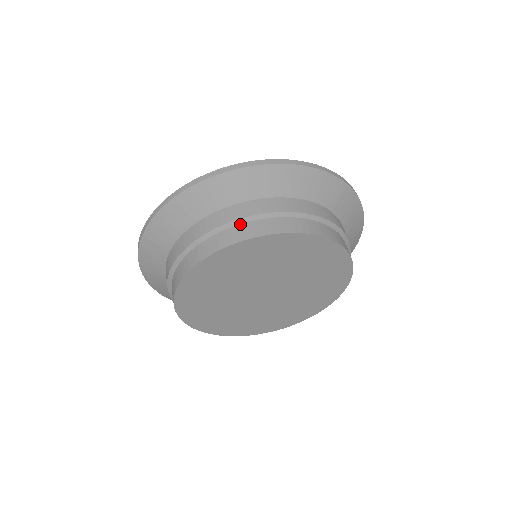
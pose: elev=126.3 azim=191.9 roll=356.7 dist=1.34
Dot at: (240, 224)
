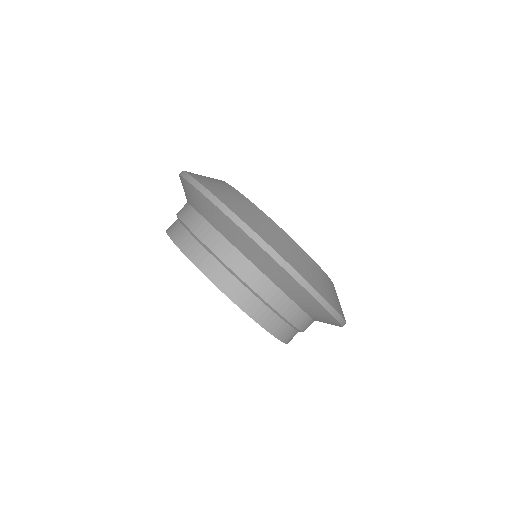
Dot at: (179, 221)
